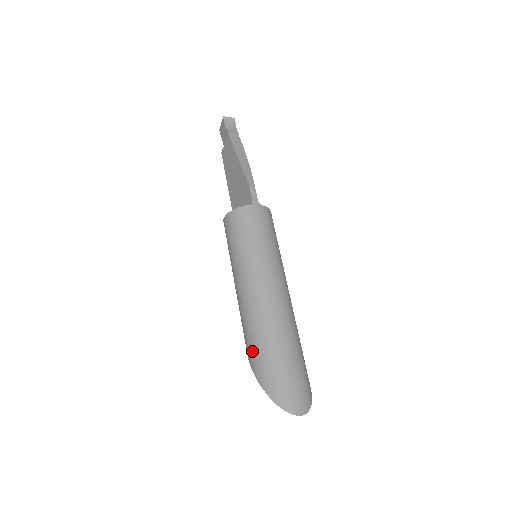
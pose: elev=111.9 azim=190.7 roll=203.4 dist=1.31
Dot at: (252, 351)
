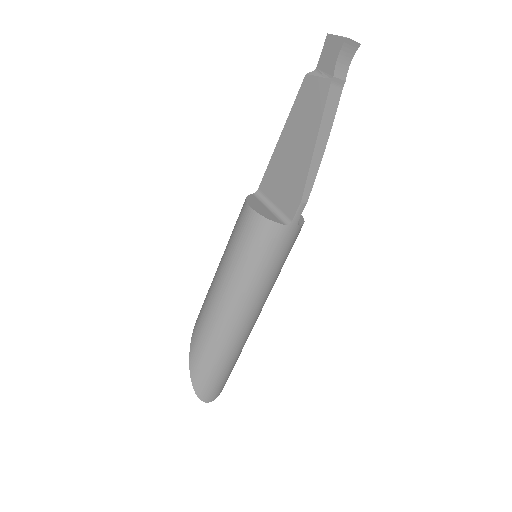
Dot at: (198, 345)
